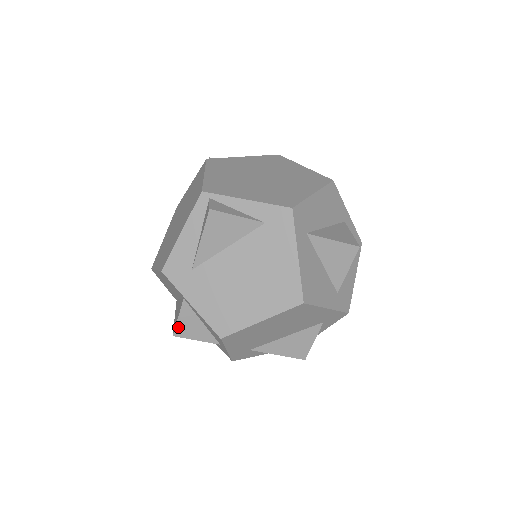
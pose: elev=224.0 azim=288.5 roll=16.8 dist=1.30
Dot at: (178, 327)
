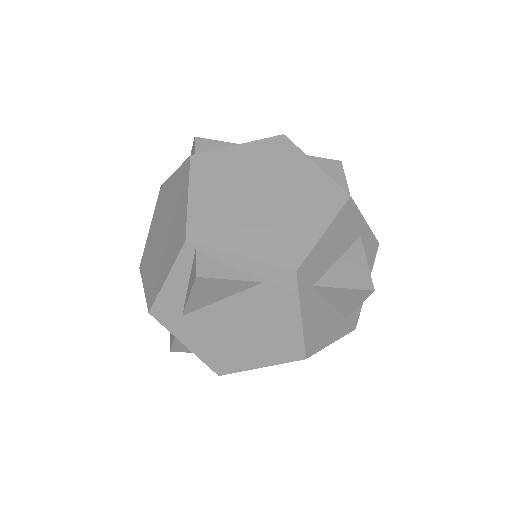
Dot at: (174, 347)
